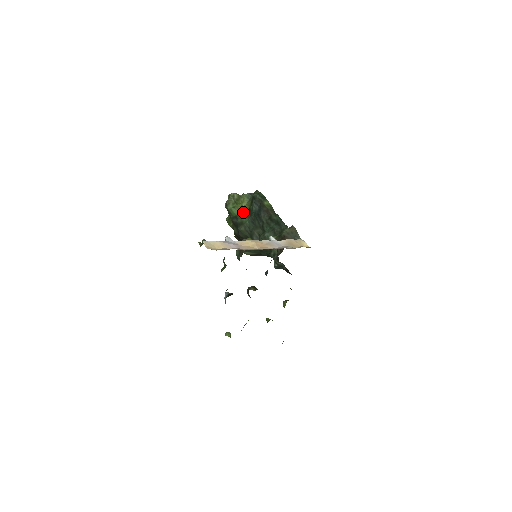
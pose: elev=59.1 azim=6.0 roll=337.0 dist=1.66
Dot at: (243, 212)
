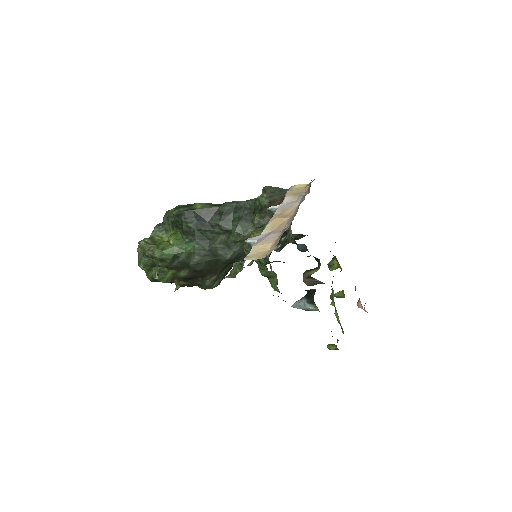
Dot at: (179, 243)
